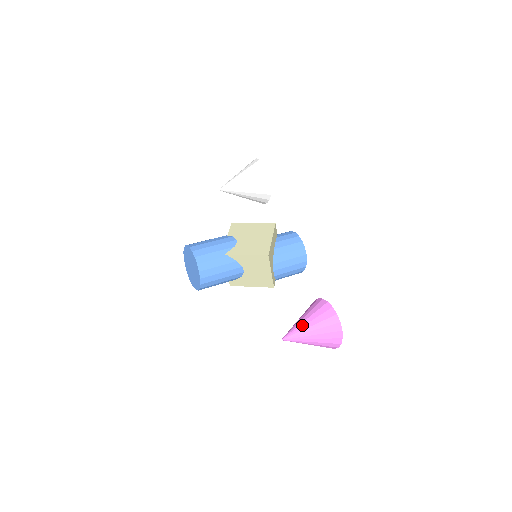
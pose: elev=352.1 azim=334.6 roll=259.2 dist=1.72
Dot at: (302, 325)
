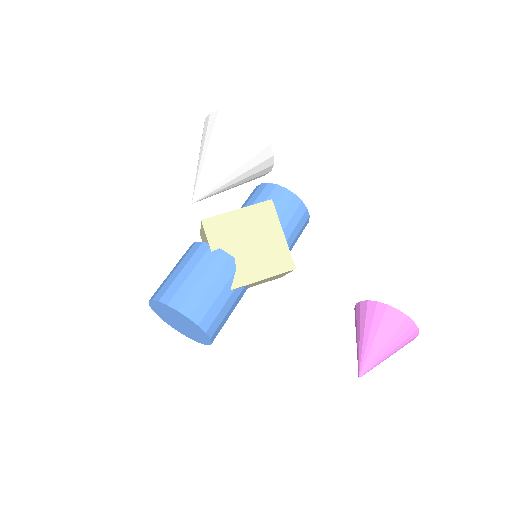
Dot at: (378, 352)
